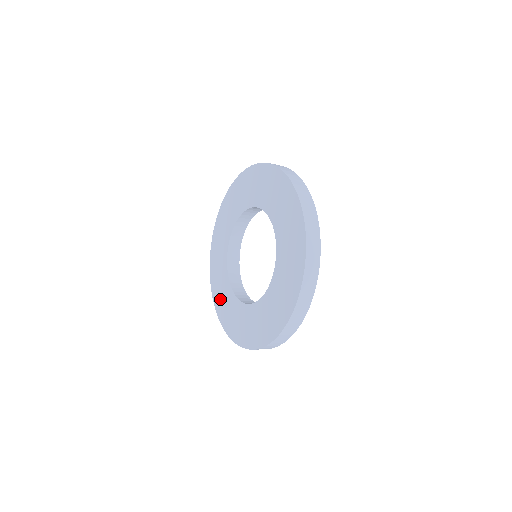
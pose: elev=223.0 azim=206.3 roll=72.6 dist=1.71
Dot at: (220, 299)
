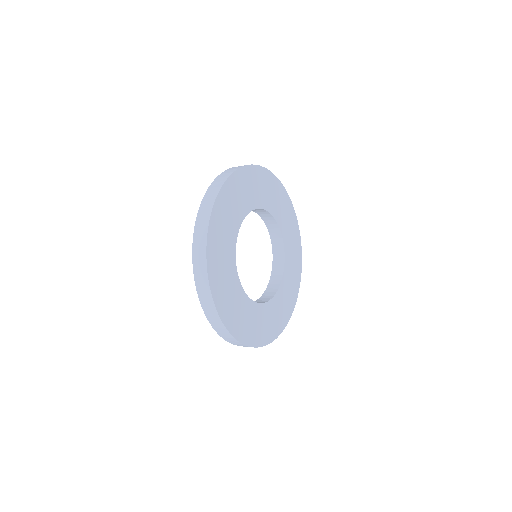
Dot at: occluded
